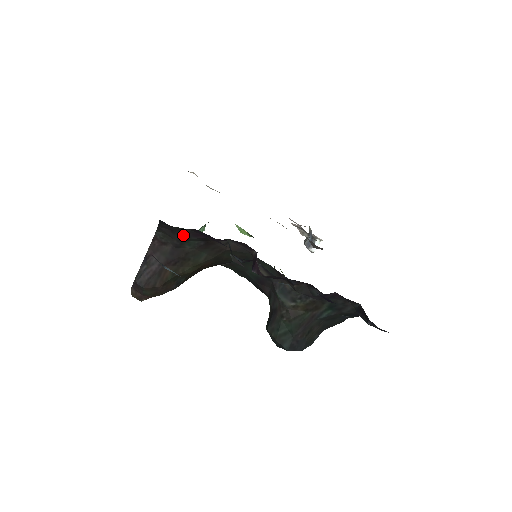
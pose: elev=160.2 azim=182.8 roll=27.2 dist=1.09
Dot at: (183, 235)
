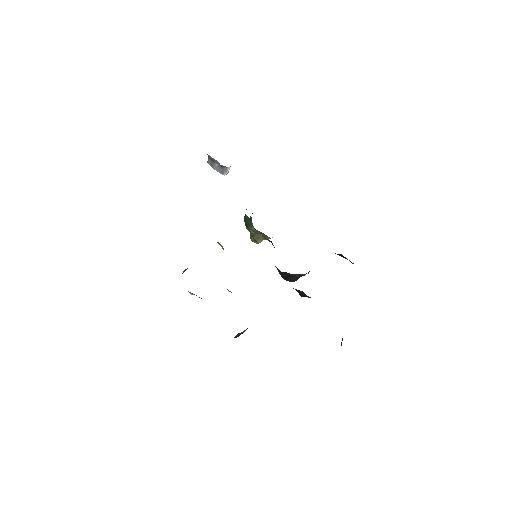
Dot at: occluded
